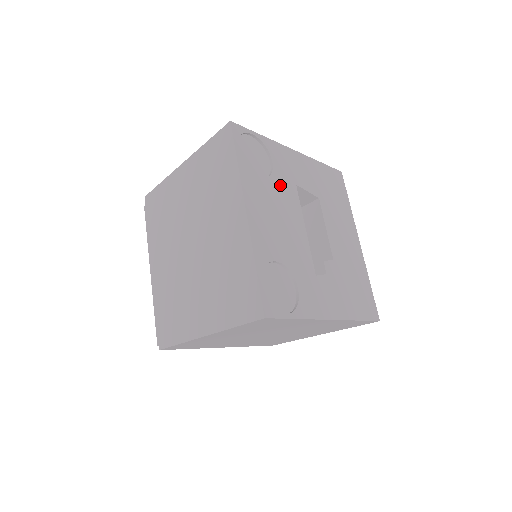
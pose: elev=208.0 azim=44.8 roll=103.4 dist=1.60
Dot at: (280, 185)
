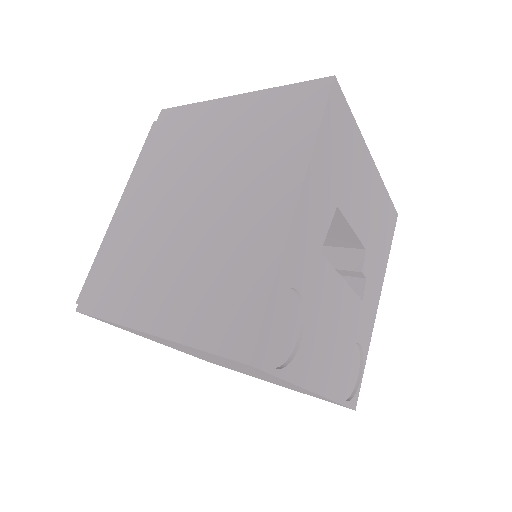
Dot at: (314, 296)
